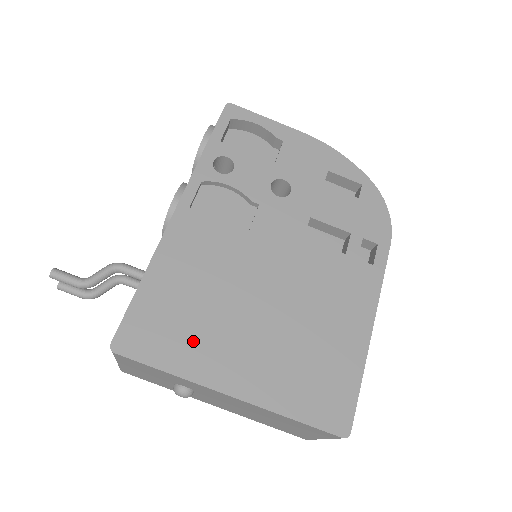
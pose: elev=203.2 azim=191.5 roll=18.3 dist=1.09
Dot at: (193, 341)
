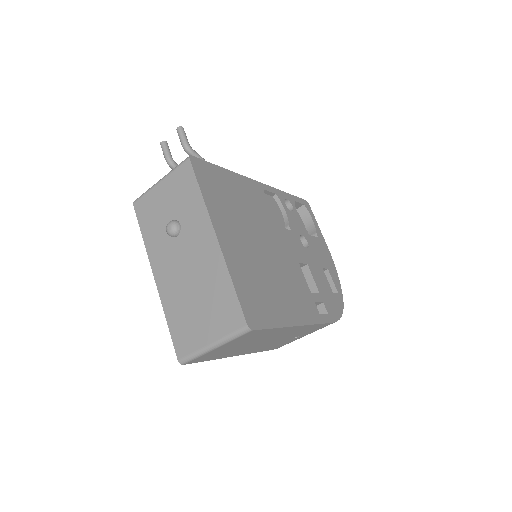
Dot at: (222, 205)
